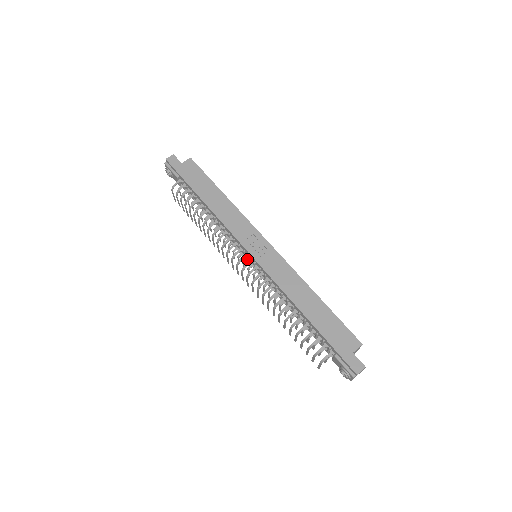
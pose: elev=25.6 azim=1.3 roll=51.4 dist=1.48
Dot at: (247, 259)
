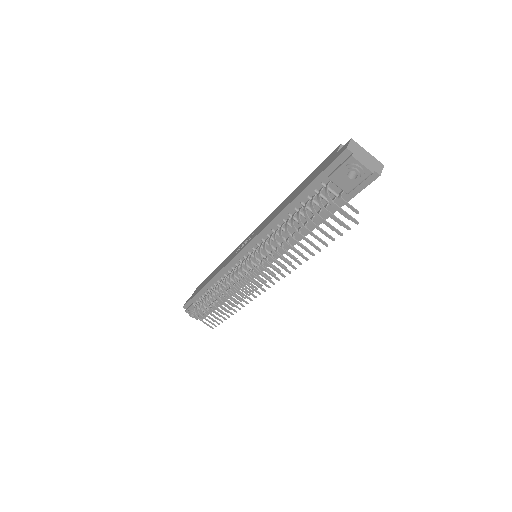
Dot at: occluded
